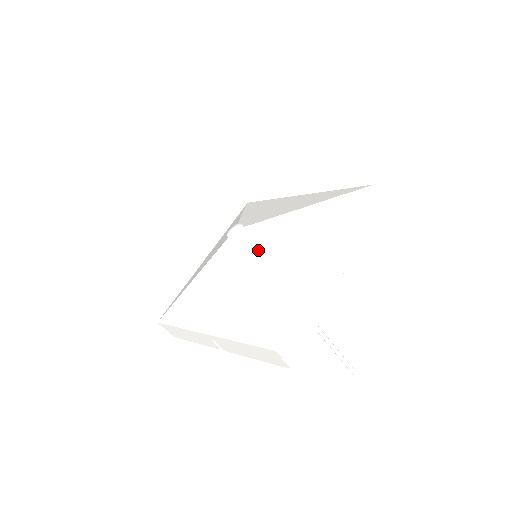
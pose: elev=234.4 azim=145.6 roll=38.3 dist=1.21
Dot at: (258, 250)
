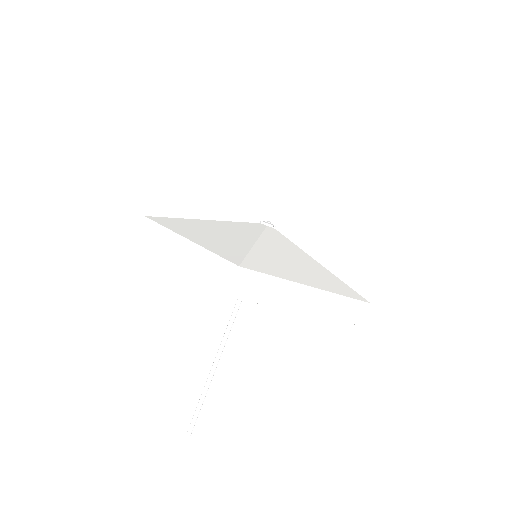
Dot at: (274, 241)
